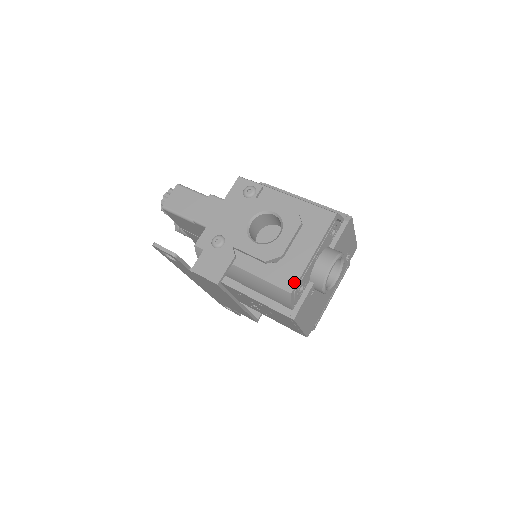
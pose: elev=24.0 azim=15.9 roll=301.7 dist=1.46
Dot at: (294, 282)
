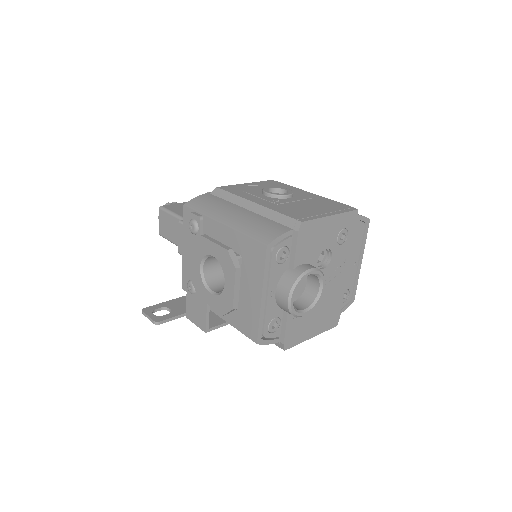
Dot at: (255, 332)
